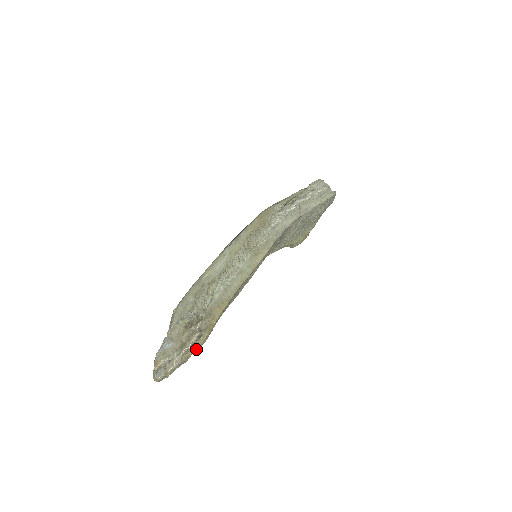
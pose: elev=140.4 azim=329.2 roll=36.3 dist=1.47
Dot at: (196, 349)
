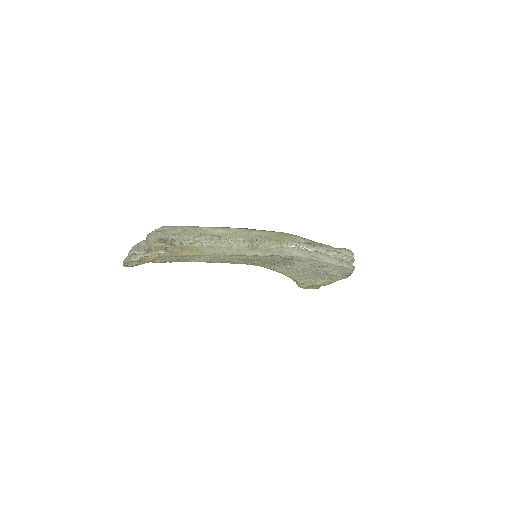
Dot at: (154, 258)
